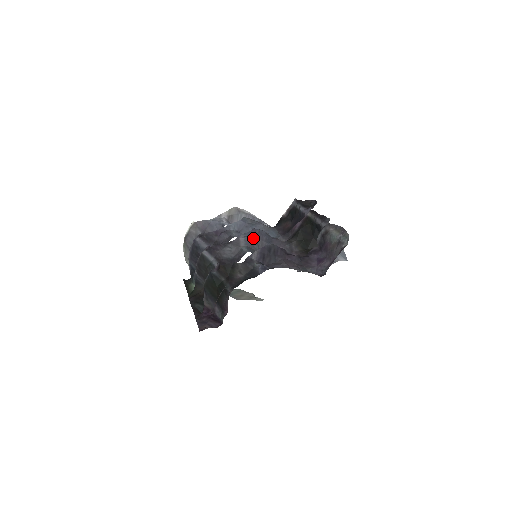
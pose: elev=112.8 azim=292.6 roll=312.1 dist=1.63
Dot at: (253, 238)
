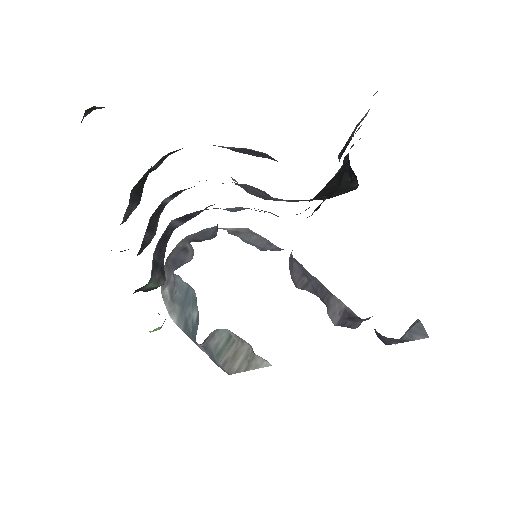
Dot at: occluded
